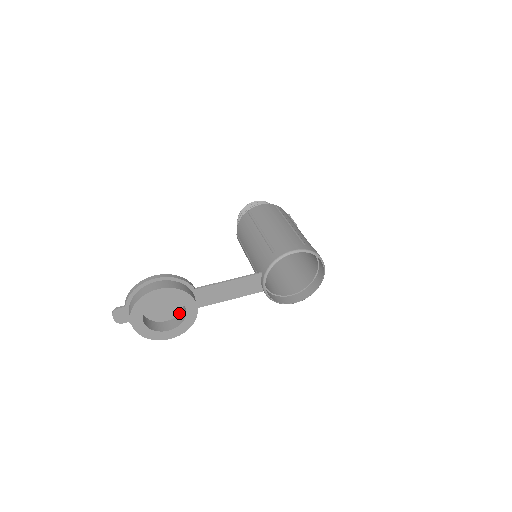
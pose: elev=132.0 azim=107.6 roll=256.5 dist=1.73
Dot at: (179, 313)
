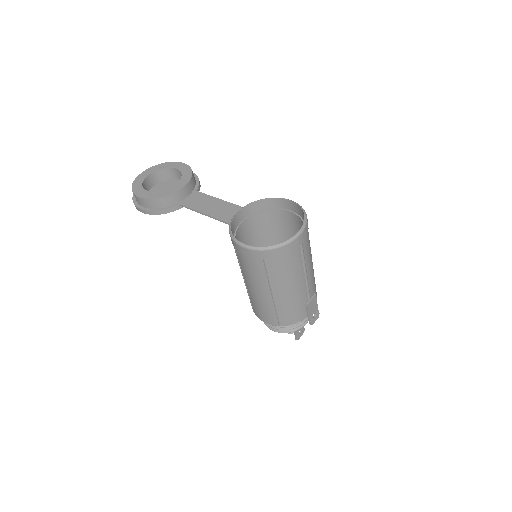
Dot at: occluded
